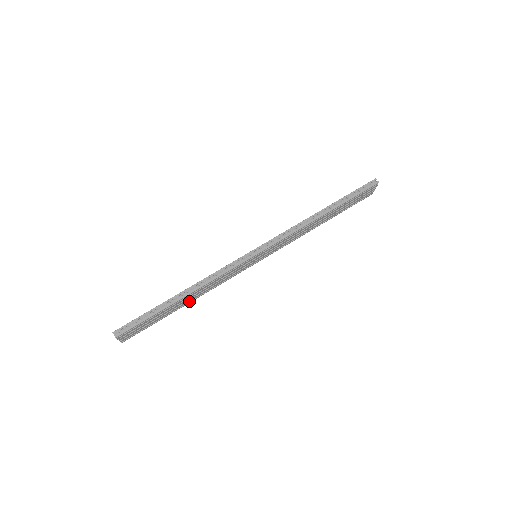
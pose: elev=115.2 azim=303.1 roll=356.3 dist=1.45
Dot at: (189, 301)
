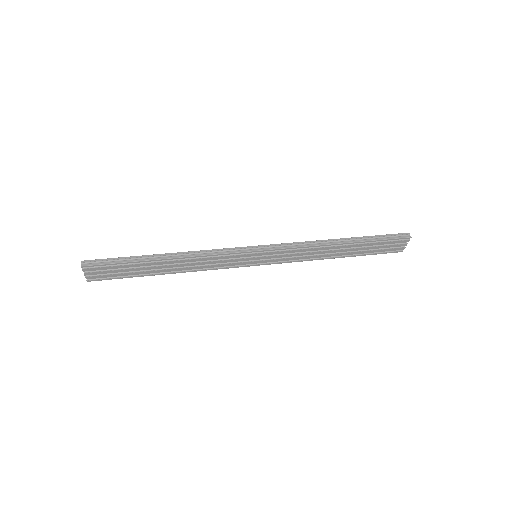
Dot at: (171, 271)
